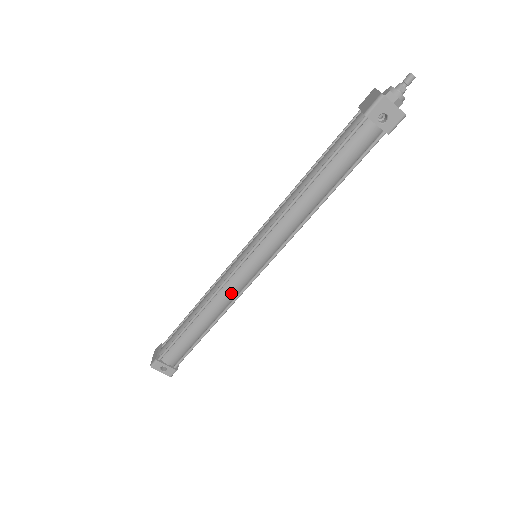
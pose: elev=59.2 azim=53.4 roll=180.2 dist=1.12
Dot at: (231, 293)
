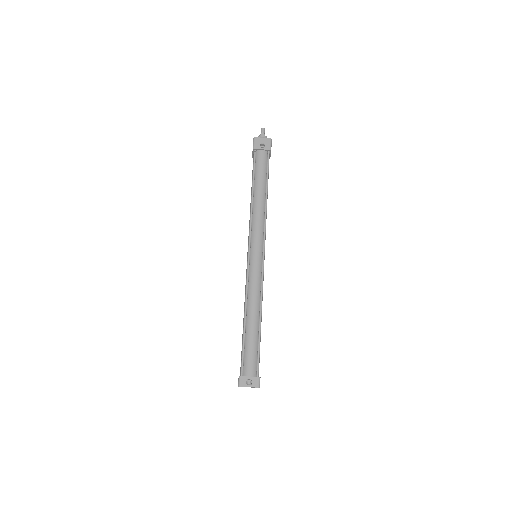
Dot at: (256, 284)
